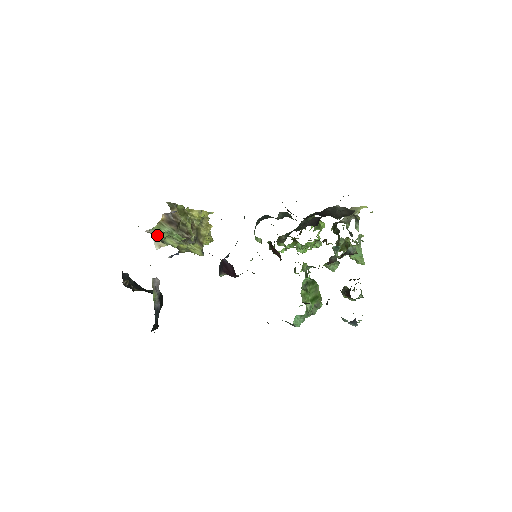
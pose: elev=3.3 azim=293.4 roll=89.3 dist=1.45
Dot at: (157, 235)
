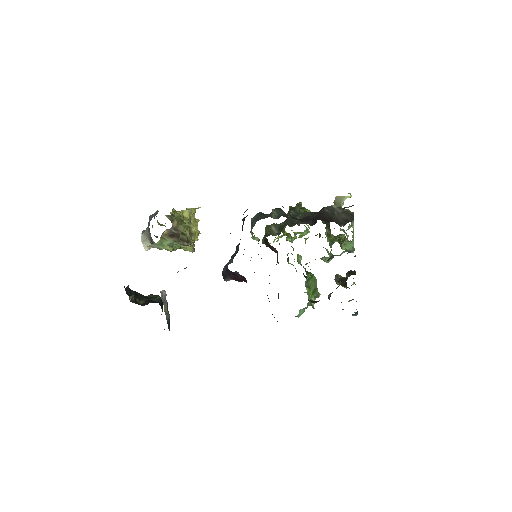
Dot at: (157, 247)
